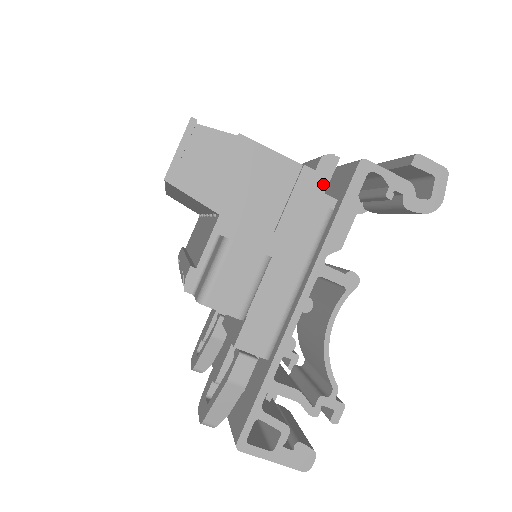
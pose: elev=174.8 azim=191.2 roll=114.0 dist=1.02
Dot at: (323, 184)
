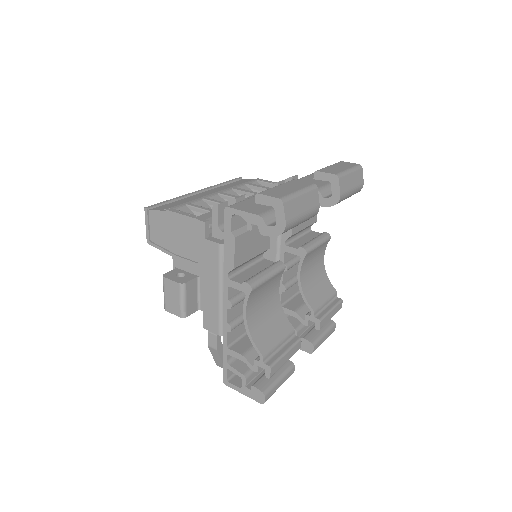
Dot at: occluded
